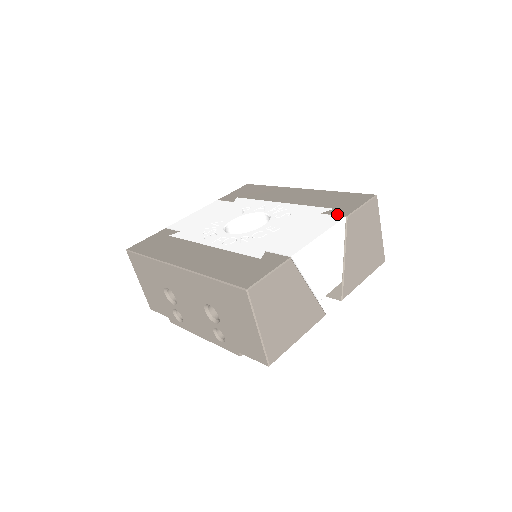
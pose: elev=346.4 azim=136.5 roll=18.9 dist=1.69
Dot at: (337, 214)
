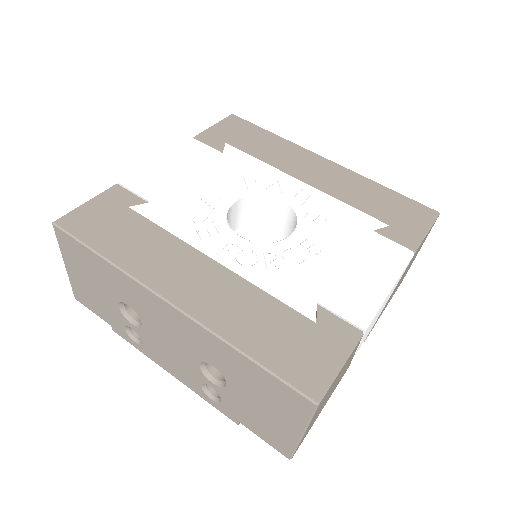
Dot at: (400, 241)
